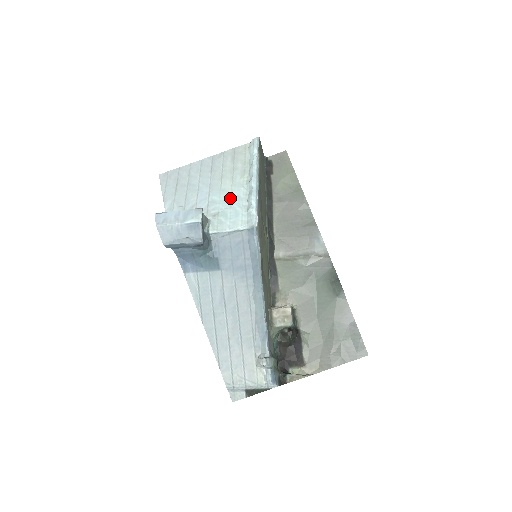
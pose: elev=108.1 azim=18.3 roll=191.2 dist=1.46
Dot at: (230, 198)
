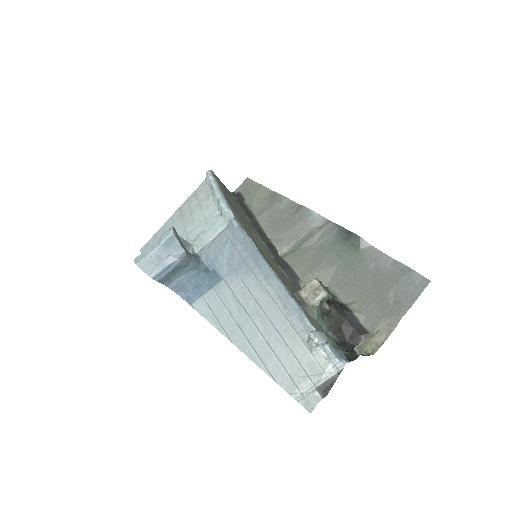
Dot at: (203, 219)
